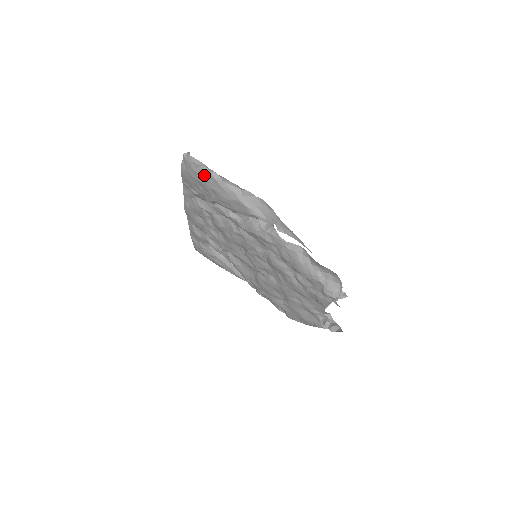
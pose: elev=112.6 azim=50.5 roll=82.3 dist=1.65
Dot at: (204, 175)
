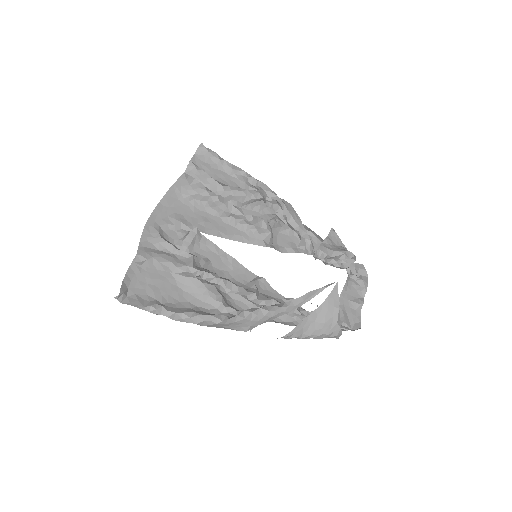
Dot at: occluded
